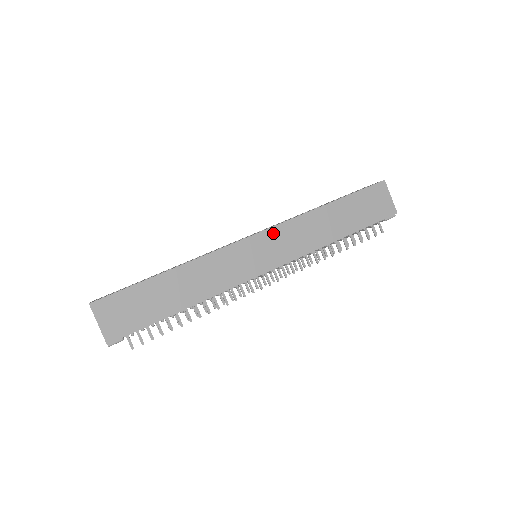
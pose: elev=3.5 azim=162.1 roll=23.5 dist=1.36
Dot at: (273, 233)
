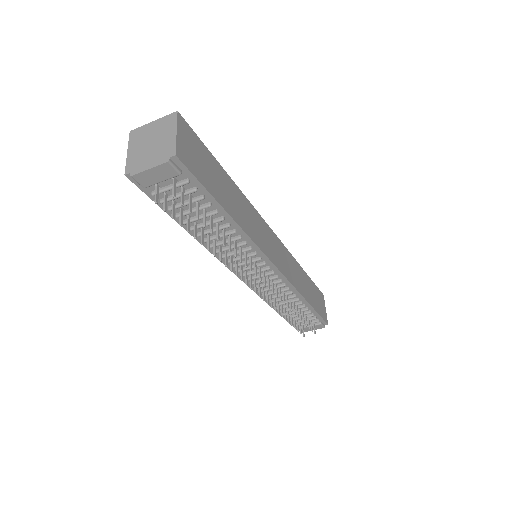
Dot at: (281, 246)
